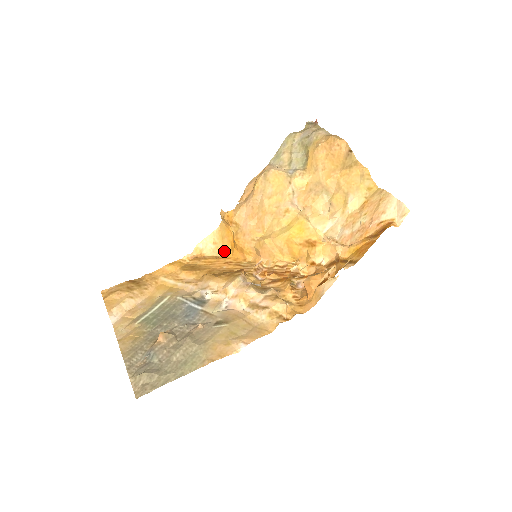
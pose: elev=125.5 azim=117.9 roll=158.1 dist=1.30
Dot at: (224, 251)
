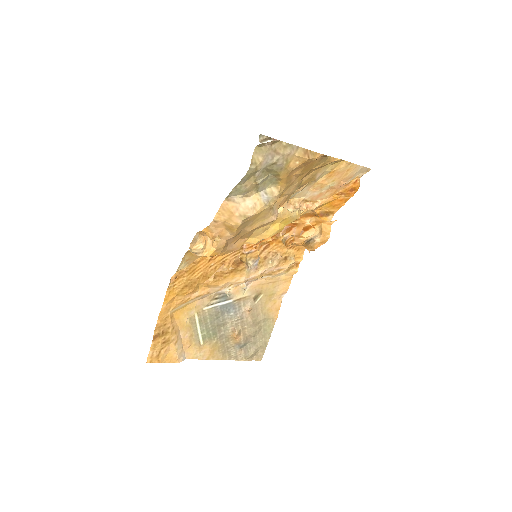
Dot at: (200, 256)
